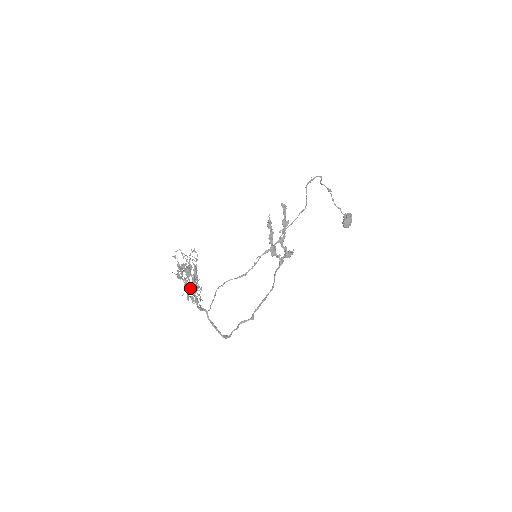
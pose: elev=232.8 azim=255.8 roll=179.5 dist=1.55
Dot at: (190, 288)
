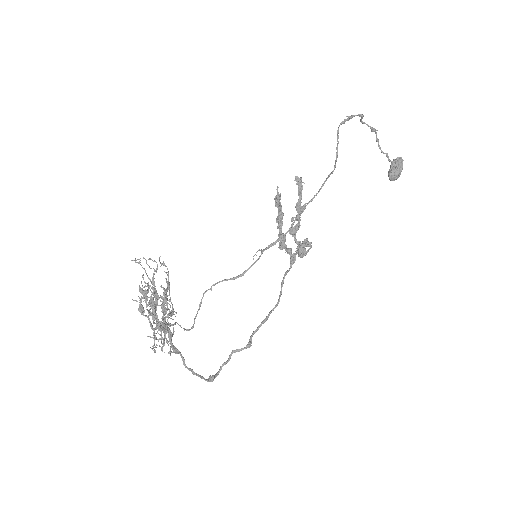
Dot at: occluded
